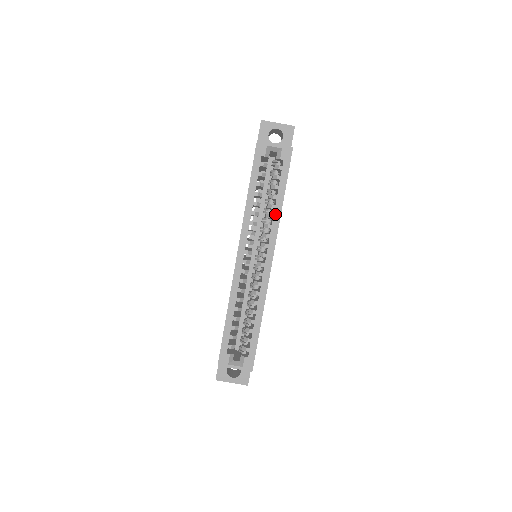
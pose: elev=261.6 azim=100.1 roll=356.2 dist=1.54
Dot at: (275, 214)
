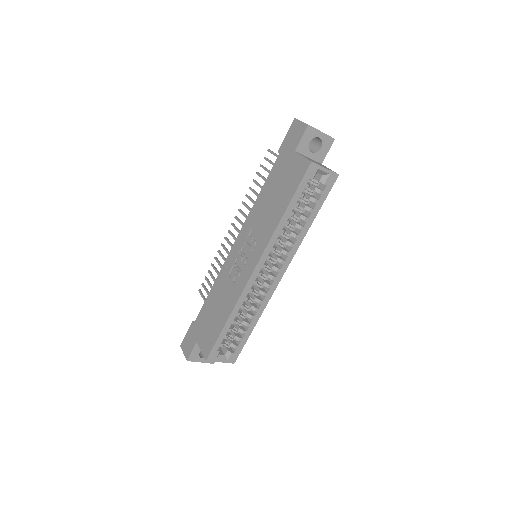
Dot at: (301, 235)
